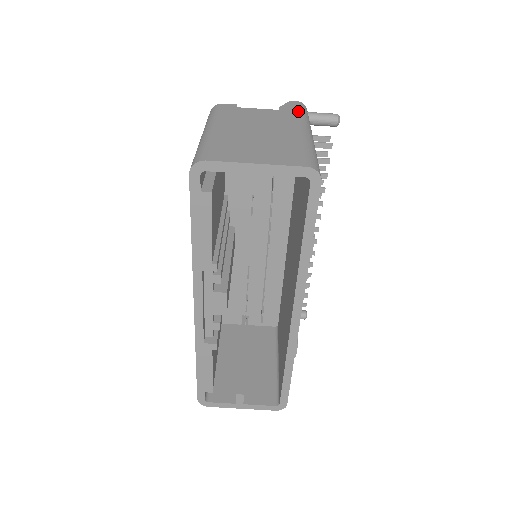
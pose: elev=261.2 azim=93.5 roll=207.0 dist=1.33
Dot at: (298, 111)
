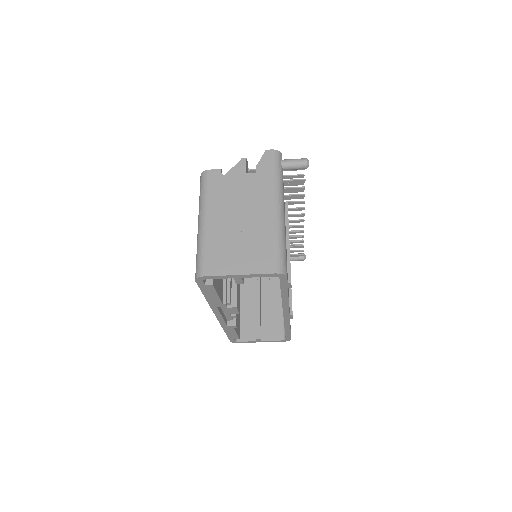
Dot at: (272, 172)
